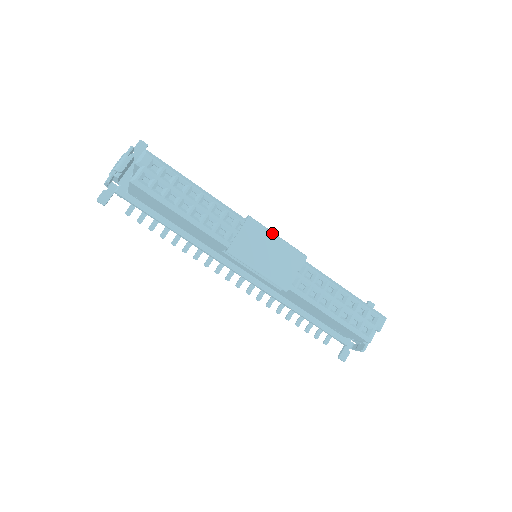
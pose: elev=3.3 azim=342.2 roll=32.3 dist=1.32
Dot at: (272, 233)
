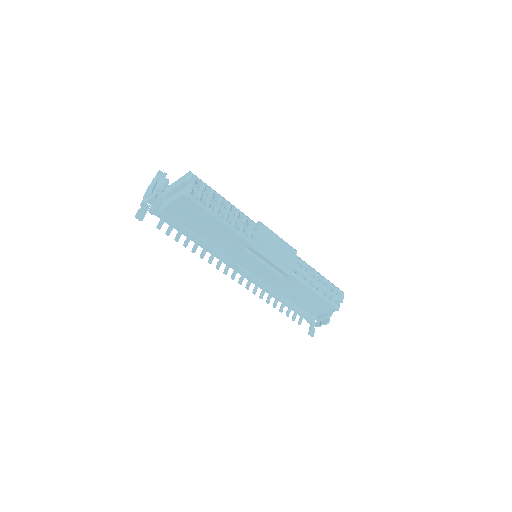
Dot at: (275, 234)
